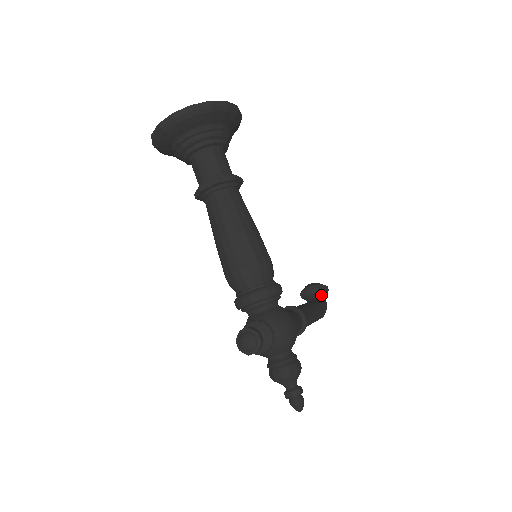
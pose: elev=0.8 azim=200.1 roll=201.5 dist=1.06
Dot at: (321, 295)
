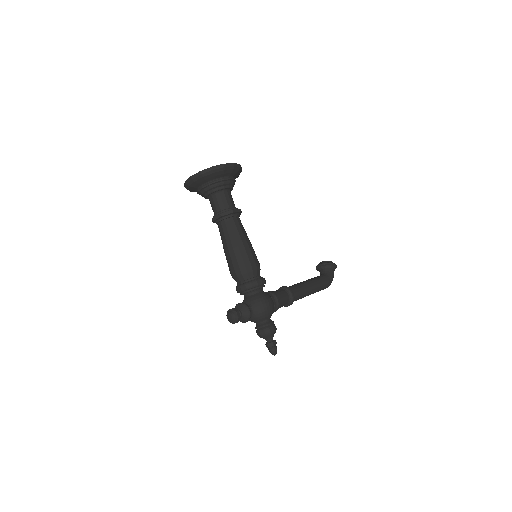
Dot at: (329, 270)
